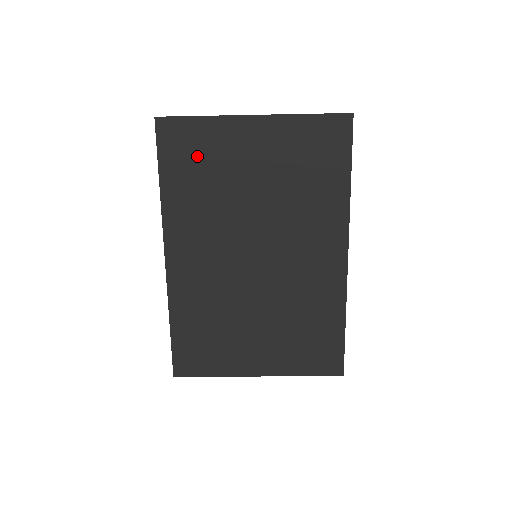
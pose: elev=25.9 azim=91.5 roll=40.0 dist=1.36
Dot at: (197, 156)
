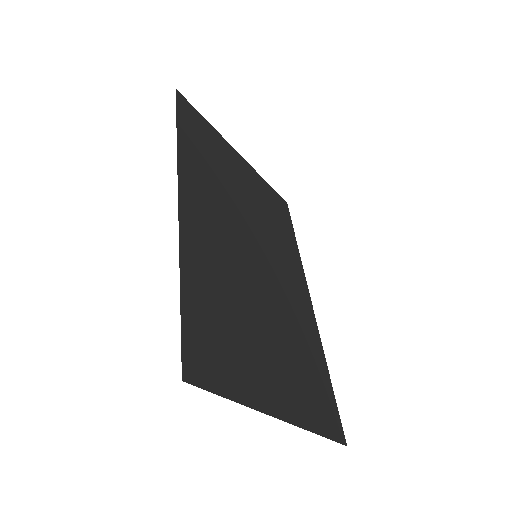
Dot at: (206, 141)
